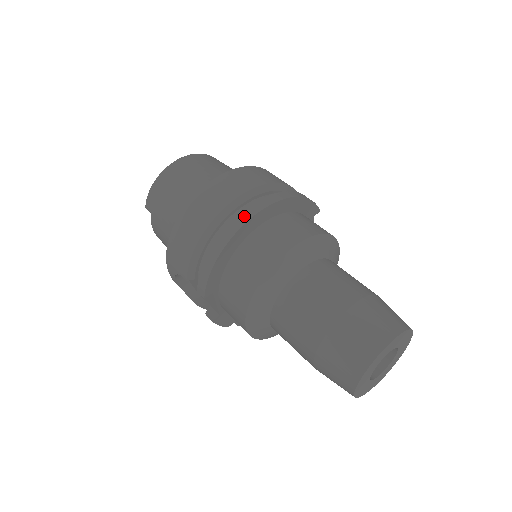
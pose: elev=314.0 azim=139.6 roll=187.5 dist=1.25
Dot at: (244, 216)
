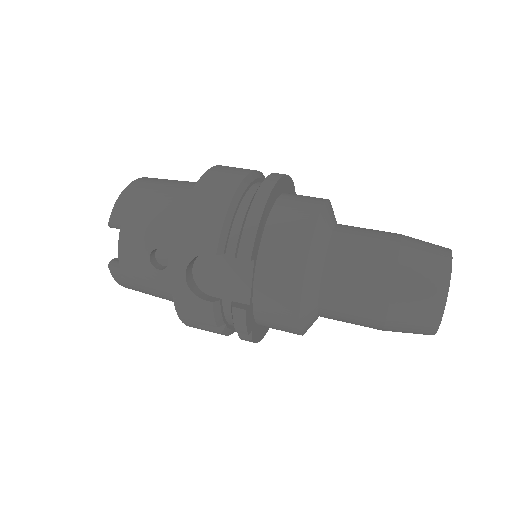
Dot at: (273, 177)
